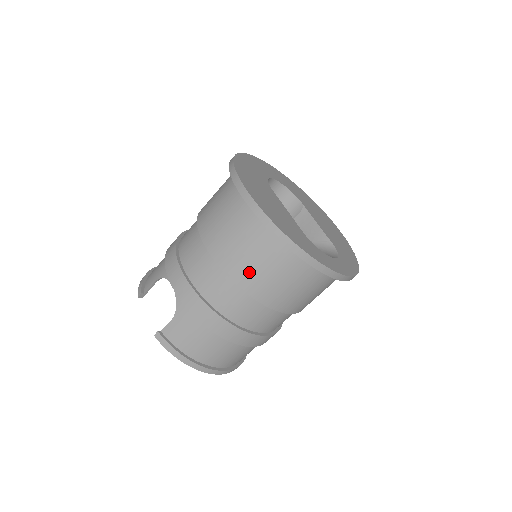
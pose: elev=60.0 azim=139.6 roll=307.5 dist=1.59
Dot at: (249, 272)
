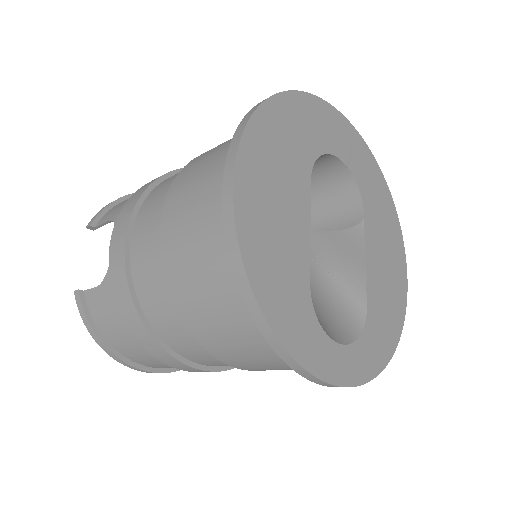
Dot at: (193, 300)
